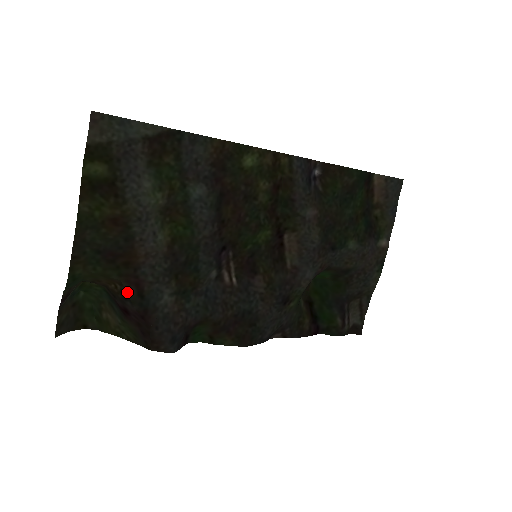
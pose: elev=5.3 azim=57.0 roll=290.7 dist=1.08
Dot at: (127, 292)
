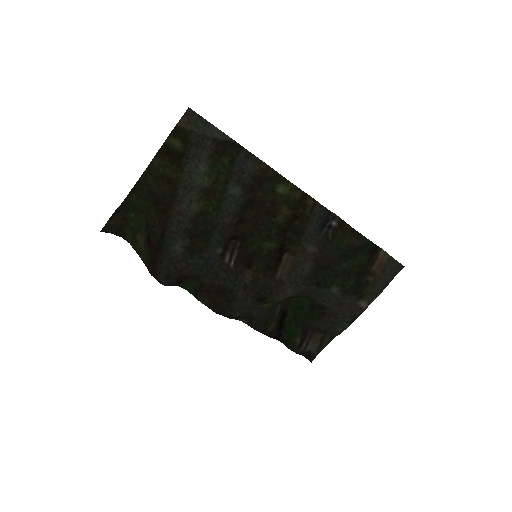
Dot at: (155, 229)
